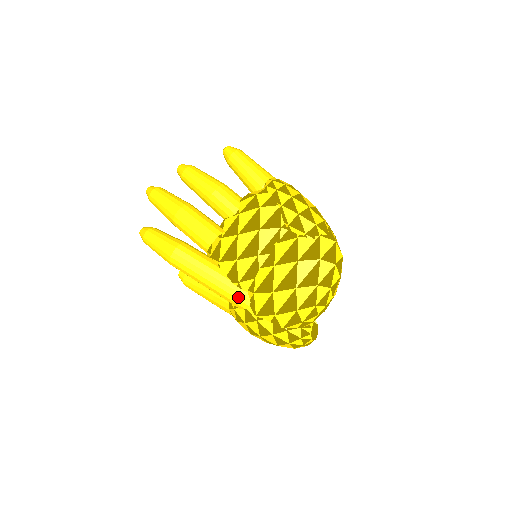
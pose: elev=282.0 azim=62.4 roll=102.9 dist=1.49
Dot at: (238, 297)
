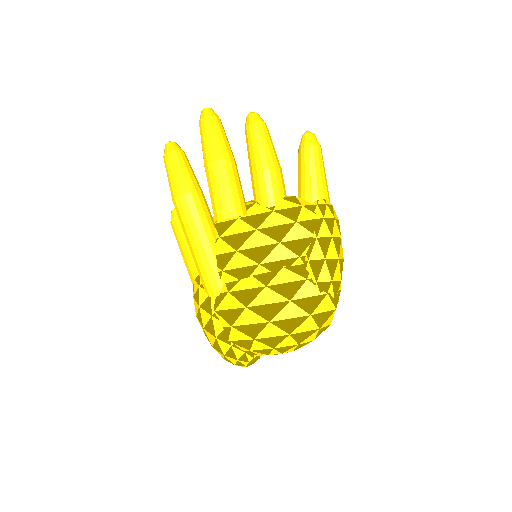
Dot at: (212, 282)
